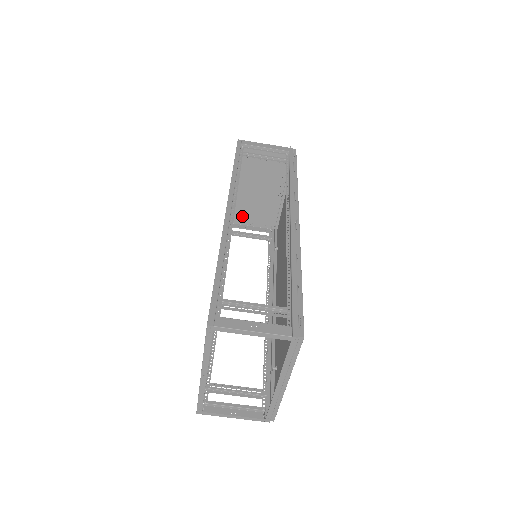
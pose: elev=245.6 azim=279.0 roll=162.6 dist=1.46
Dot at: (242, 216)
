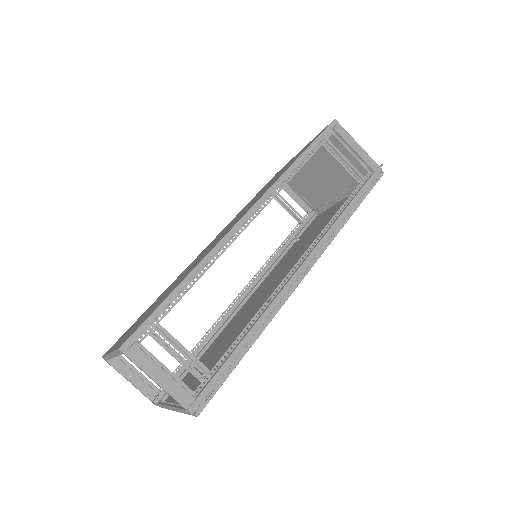
Dot at: (294, 180)
